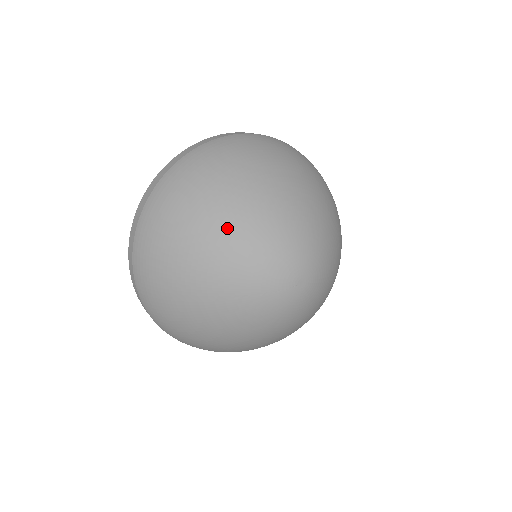
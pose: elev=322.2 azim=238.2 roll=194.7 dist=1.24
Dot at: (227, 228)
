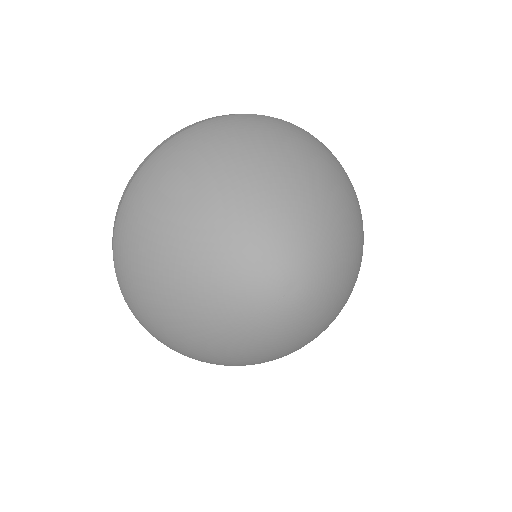
Dot at: (183, 265)
